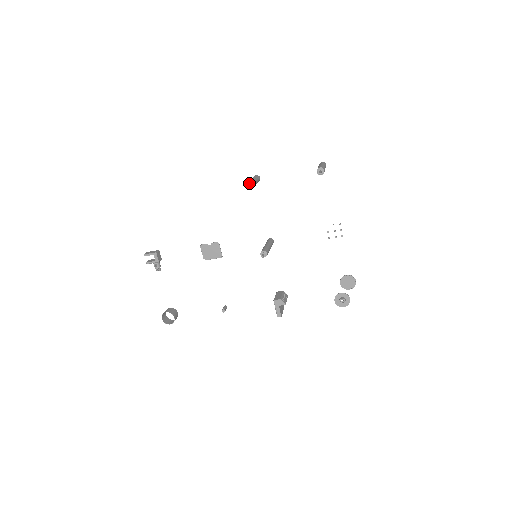
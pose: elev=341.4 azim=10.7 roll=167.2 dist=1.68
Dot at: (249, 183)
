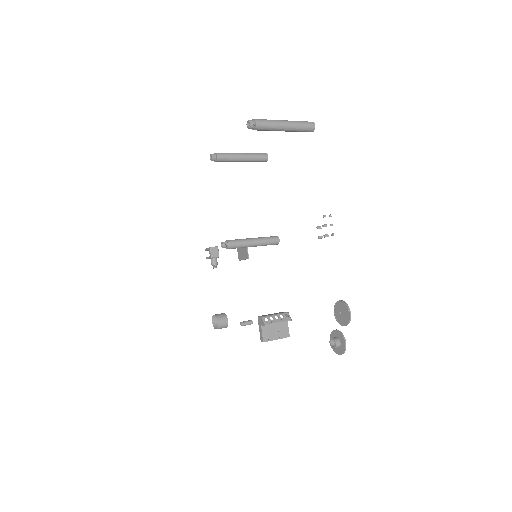
Dot at: (215, 154)
